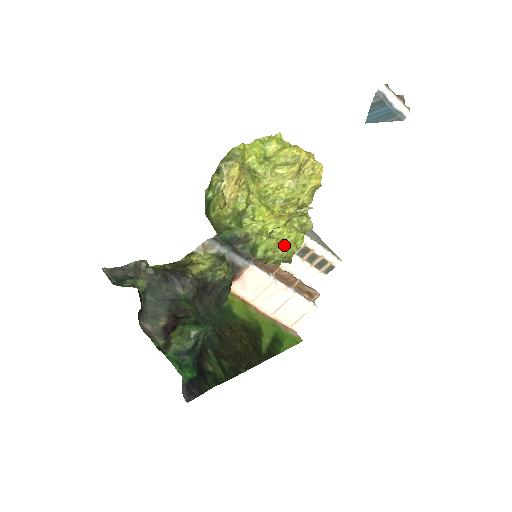
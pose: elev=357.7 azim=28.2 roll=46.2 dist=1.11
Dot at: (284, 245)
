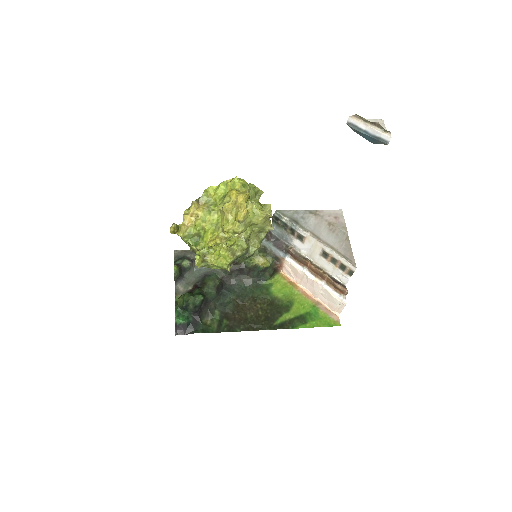
Dot at: (218, 259)
